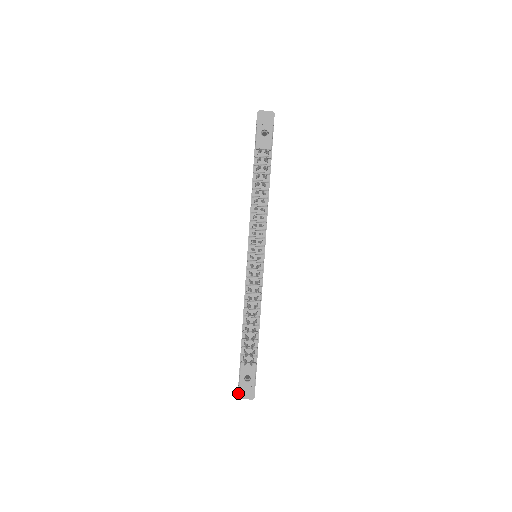
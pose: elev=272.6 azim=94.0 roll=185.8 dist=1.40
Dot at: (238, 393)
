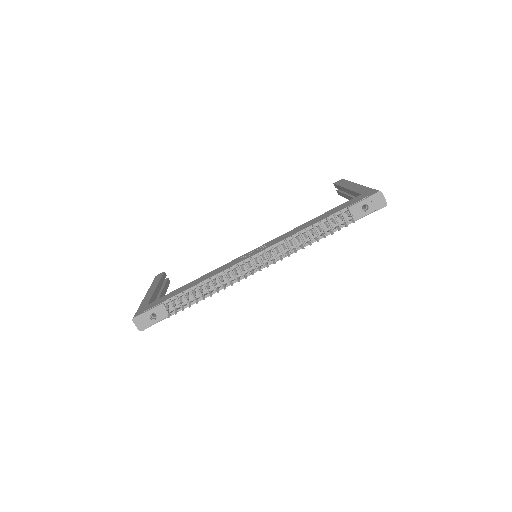
Dot at: (136, 317)
